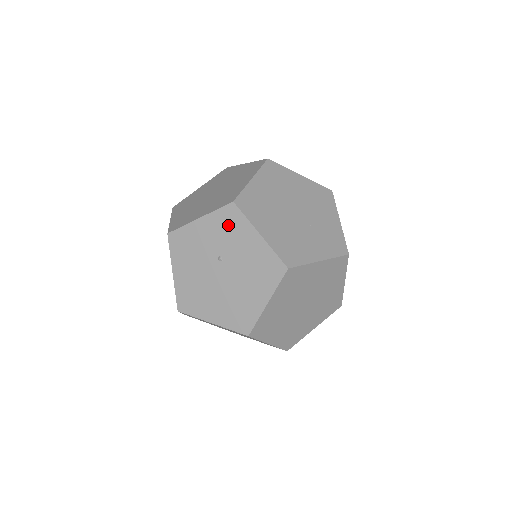
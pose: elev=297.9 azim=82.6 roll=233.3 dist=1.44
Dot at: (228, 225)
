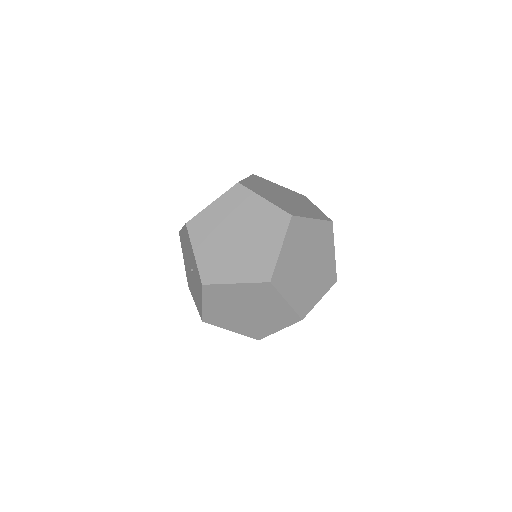
Dot at: (198, 279)
